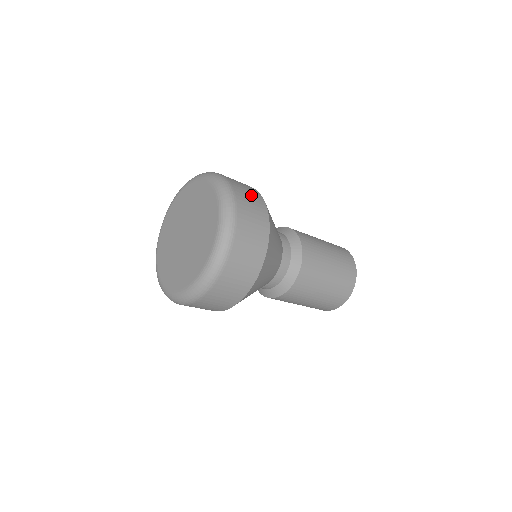
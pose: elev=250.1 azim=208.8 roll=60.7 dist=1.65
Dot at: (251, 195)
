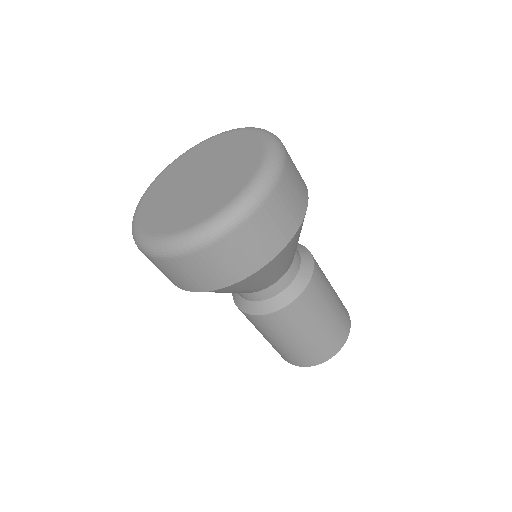
Dot at: occluded
